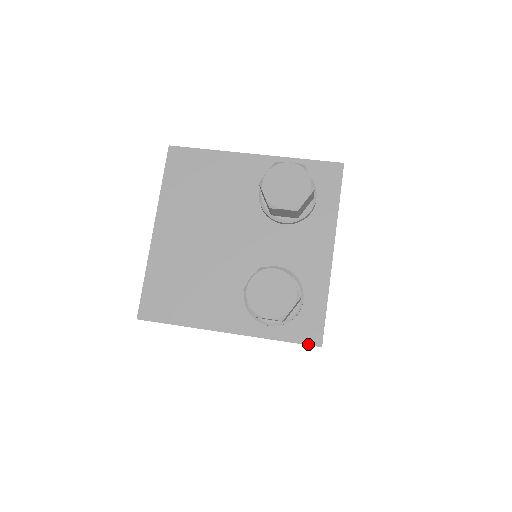
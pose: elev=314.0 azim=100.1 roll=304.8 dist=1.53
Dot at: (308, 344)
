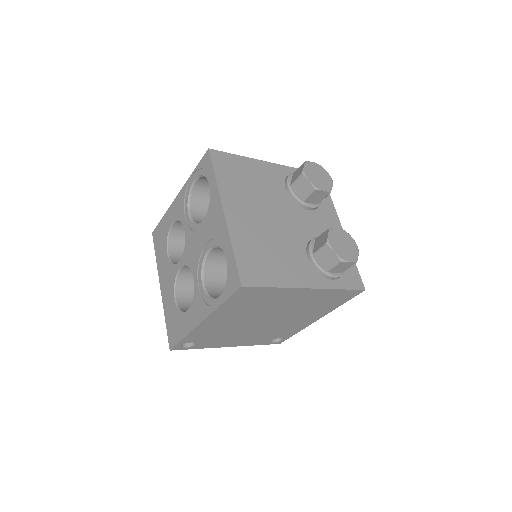
Dot at: (358, 289)
